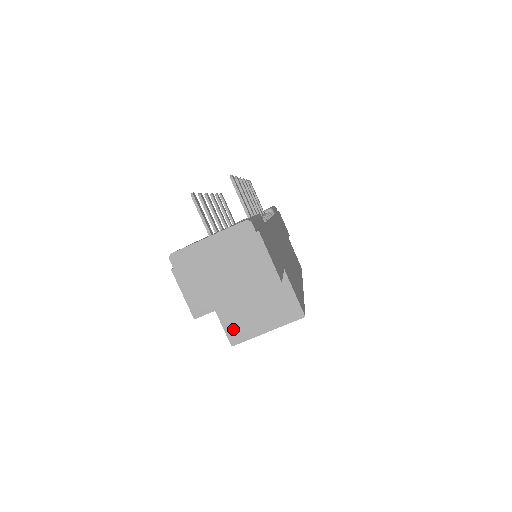
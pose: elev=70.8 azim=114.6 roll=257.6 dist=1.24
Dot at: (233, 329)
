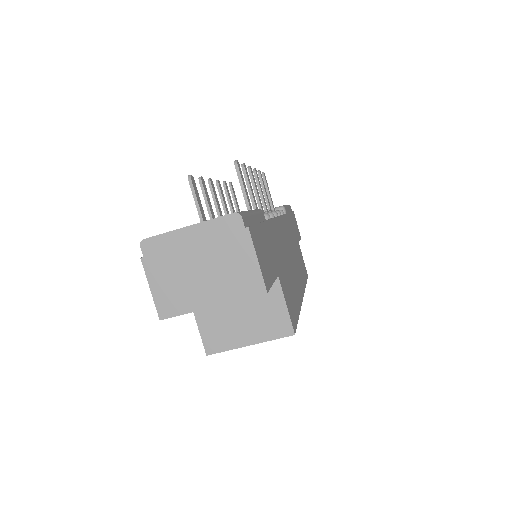
Dot at: (211, 336)
